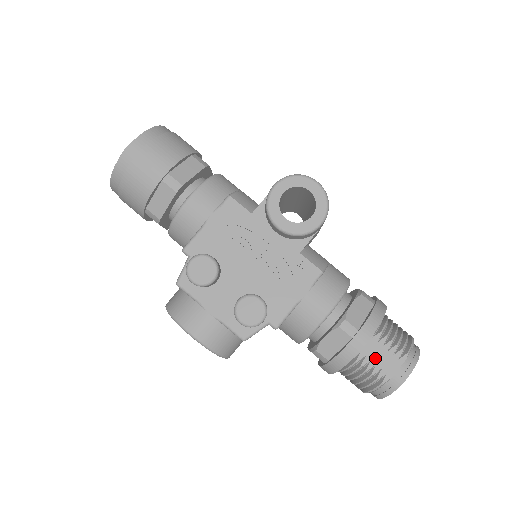
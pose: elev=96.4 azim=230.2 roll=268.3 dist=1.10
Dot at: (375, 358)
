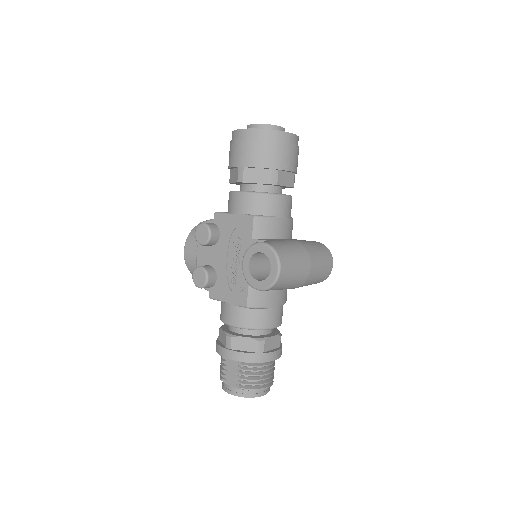
Dot at: (229, 368)
